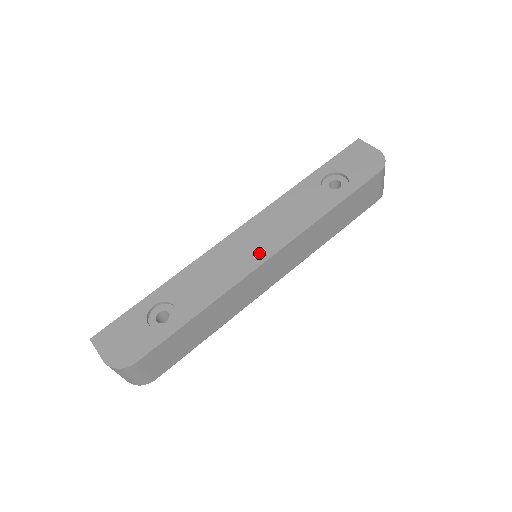
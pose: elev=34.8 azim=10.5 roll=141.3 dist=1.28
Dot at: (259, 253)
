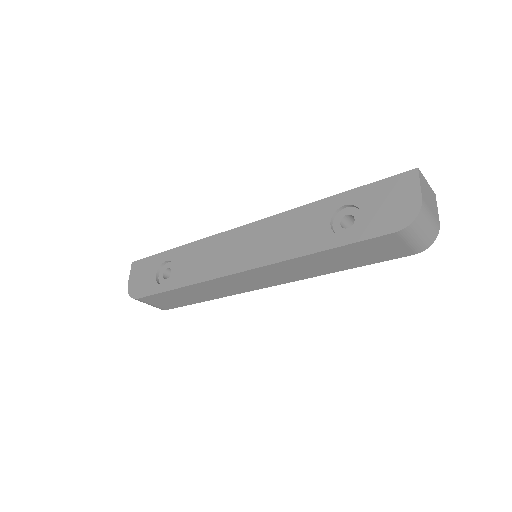
Dot at: (239, 261)
